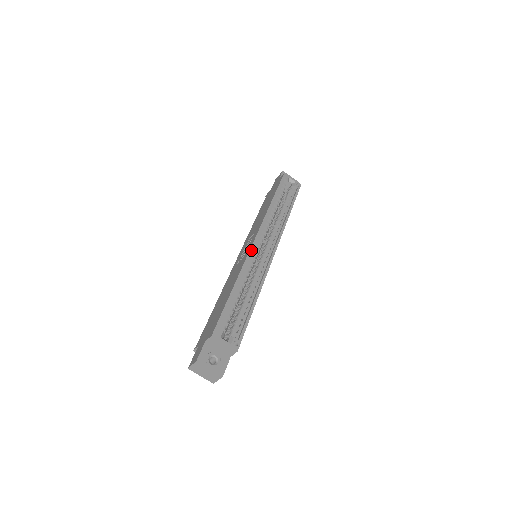
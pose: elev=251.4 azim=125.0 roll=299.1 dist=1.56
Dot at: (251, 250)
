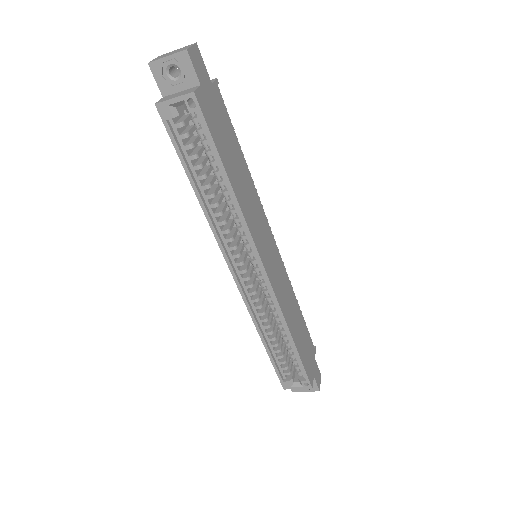
Dot at: (242, 295)
